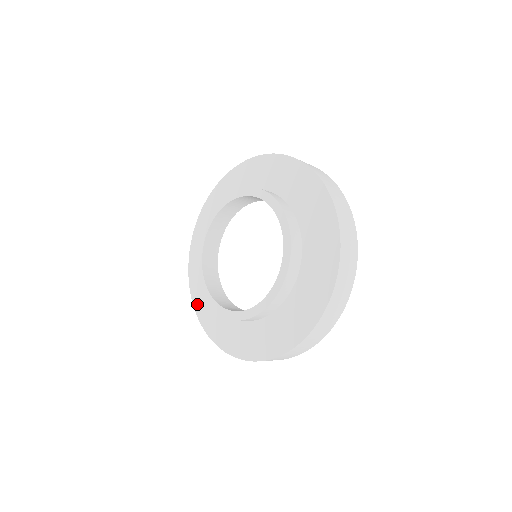
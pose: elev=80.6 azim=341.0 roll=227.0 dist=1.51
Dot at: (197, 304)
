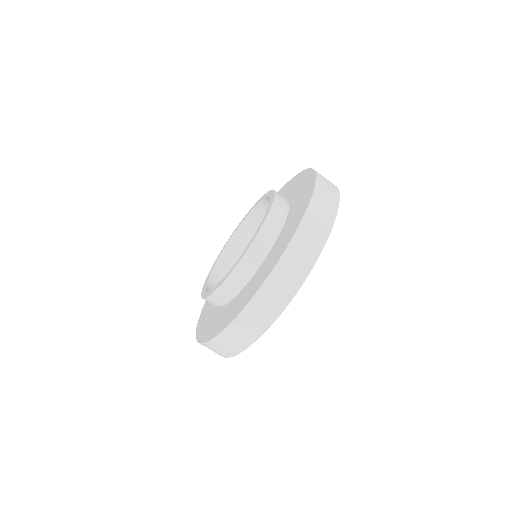
Dot at: (202, 336)
